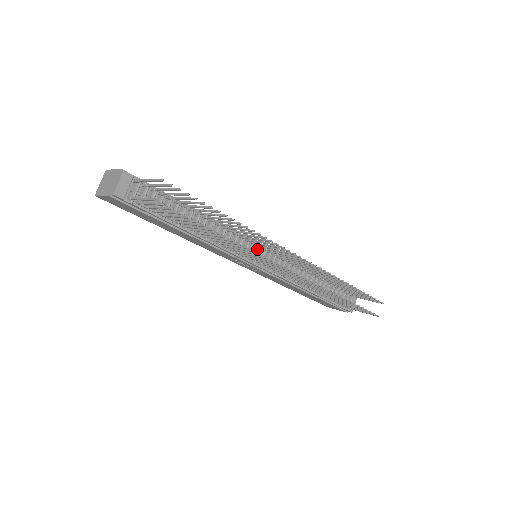
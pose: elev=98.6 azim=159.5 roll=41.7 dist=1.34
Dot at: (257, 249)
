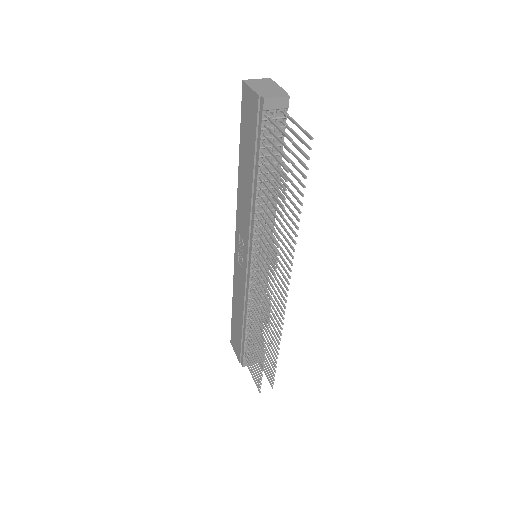
Dot at: occluded
